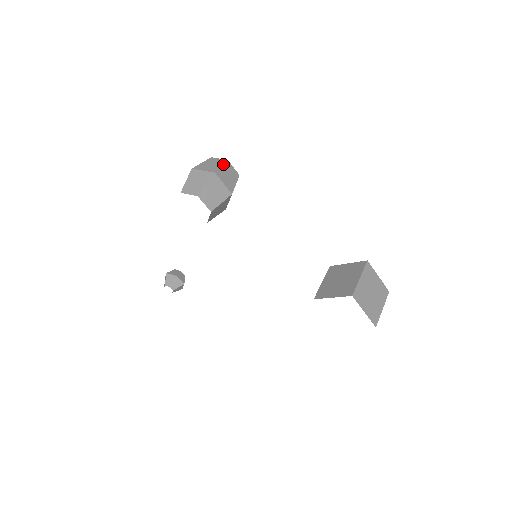
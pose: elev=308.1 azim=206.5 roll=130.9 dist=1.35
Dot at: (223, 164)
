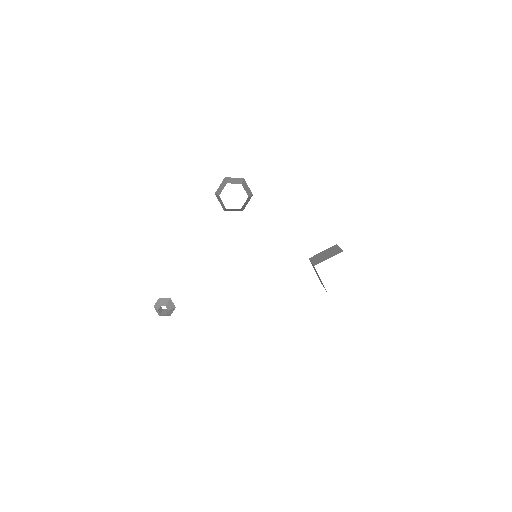
Dot at: occluded
